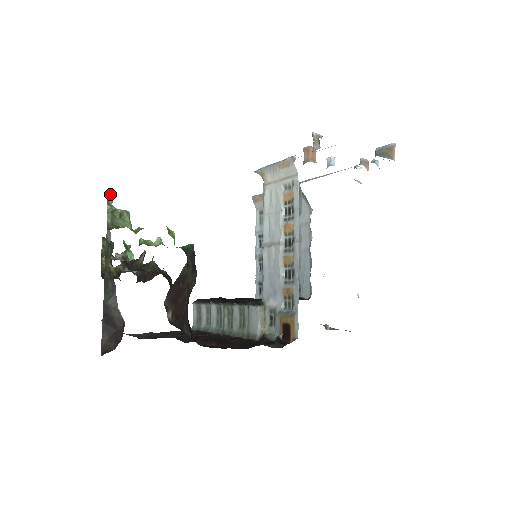
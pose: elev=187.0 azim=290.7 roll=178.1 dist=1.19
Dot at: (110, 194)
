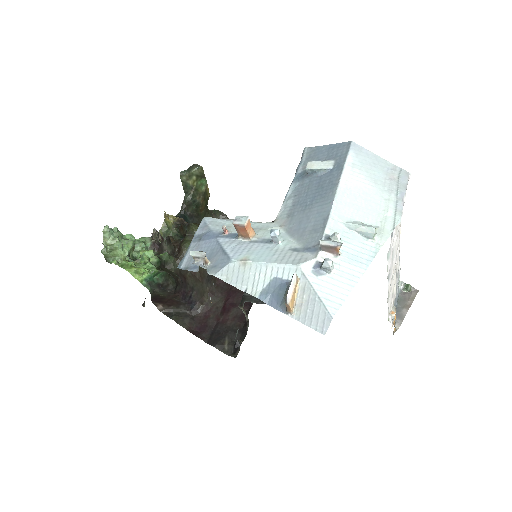
Dot at: (106, 230)
